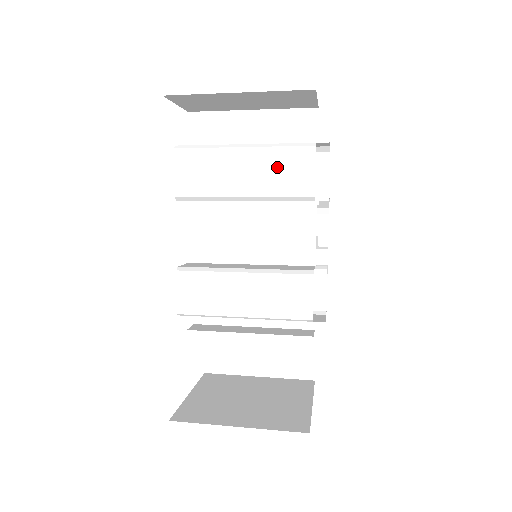
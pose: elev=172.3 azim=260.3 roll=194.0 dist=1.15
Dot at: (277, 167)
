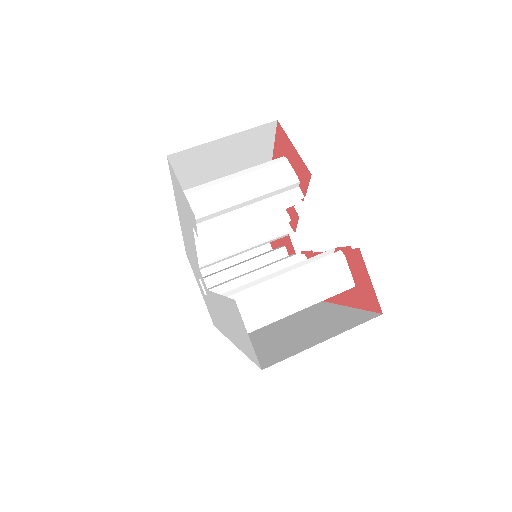
Dot at: occluded
